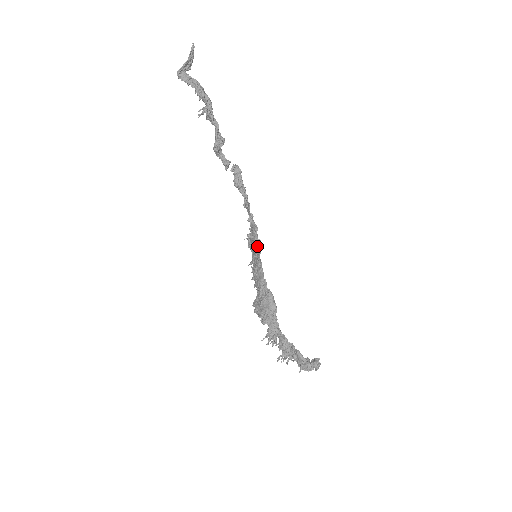
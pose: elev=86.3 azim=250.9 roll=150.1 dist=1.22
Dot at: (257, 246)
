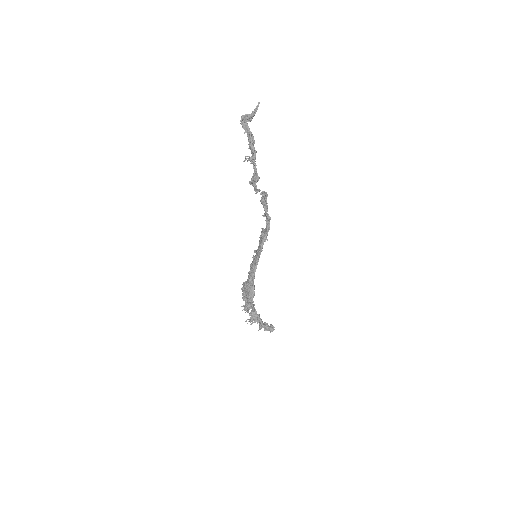
Dot at: (263, 244)
